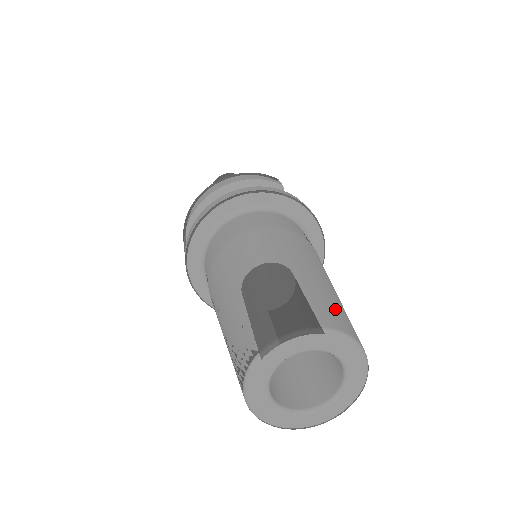
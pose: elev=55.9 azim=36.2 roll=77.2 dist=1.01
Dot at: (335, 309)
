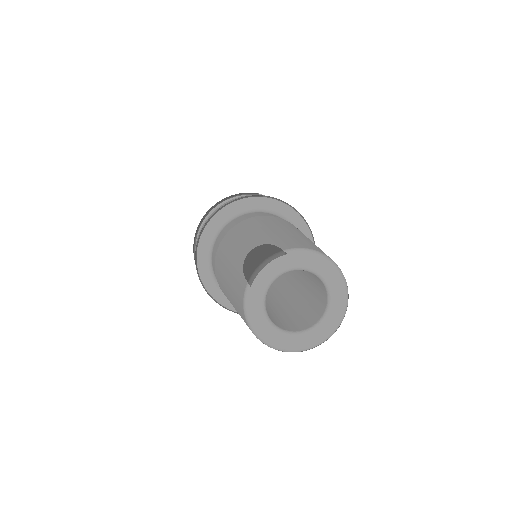
Dot at: (304, 242)
